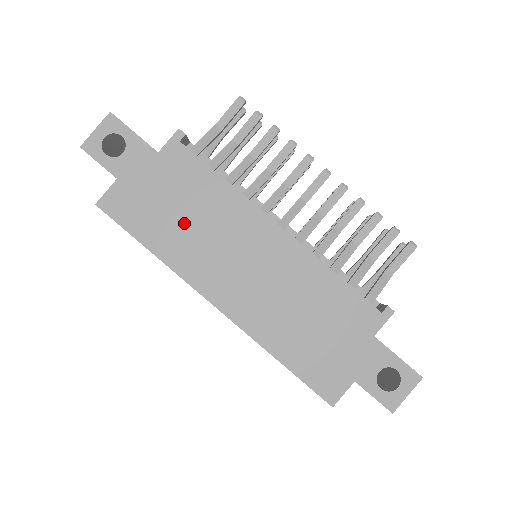
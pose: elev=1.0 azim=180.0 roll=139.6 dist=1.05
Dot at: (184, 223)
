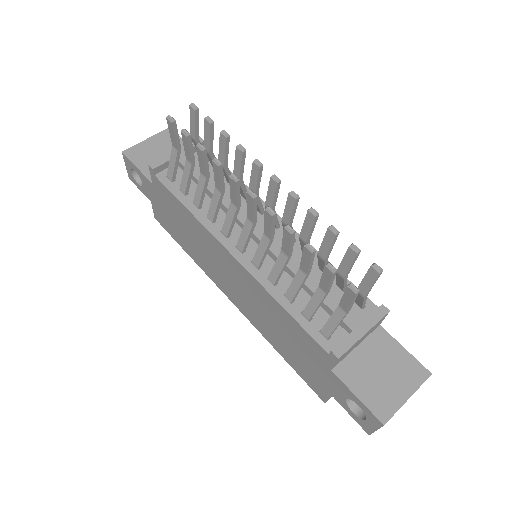
Dot at: (189, 239)
